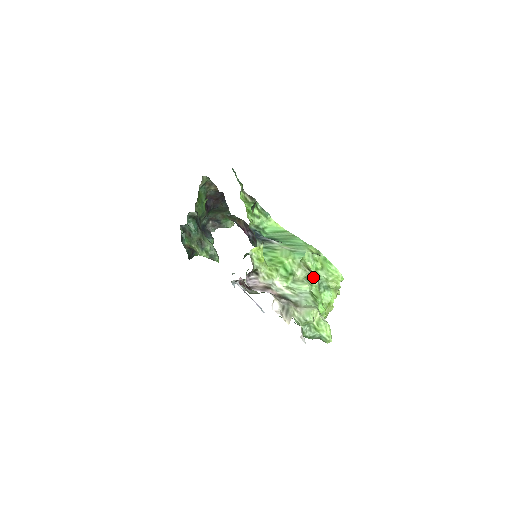
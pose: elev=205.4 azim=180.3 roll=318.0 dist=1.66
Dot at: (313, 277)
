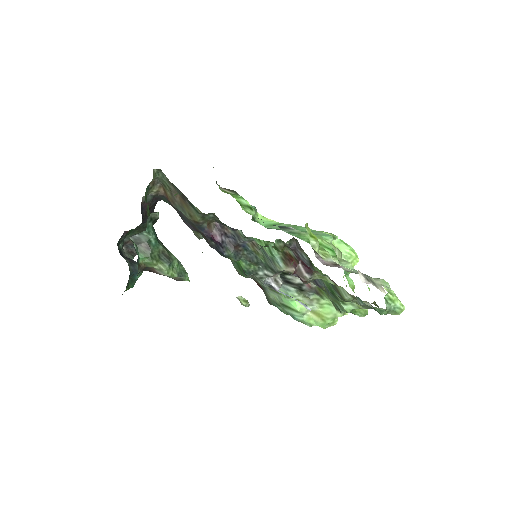
Dot at: occluded
